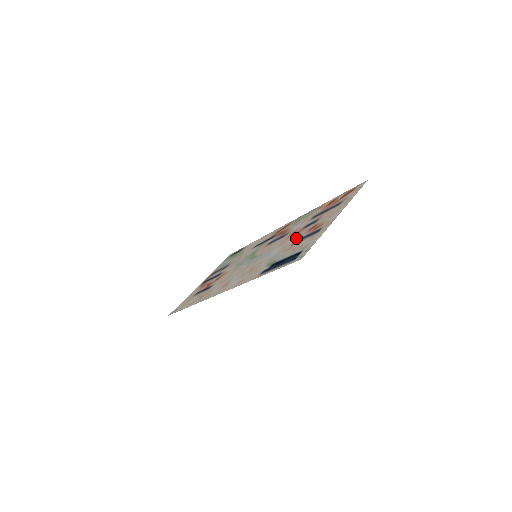
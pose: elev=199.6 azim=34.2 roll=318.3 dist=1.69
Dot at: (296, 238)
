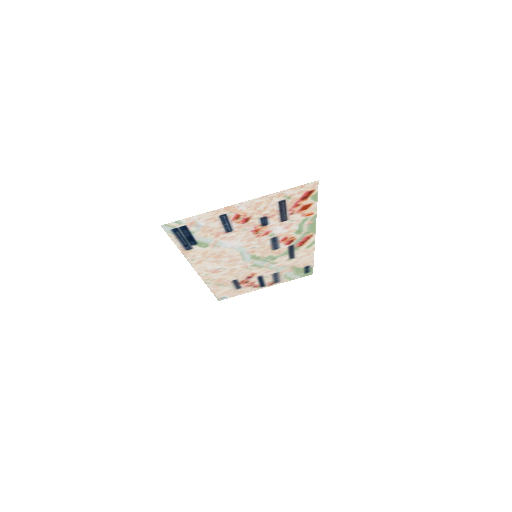
Dot at: (239, 230)
